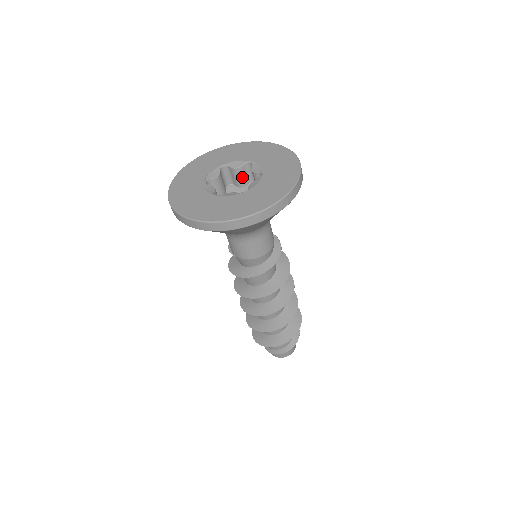
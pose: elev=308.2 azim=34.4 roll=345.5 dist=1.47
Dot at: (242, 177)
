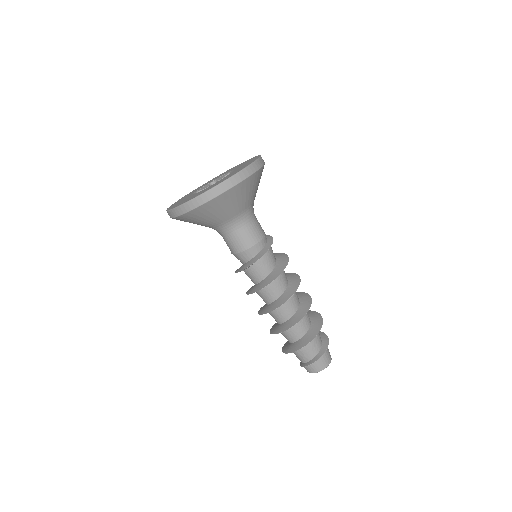
Dot at: occluded
